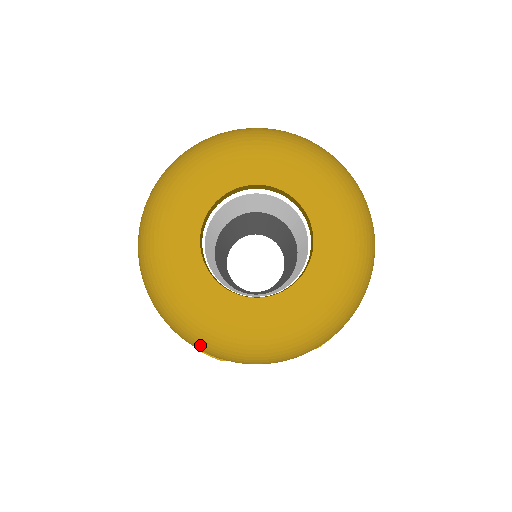
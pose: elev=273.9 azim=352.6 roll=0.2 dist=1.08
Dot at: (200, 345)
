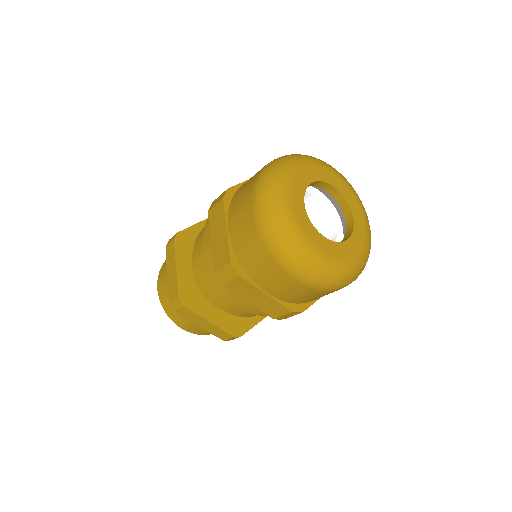
Dot at: (329, 281)
